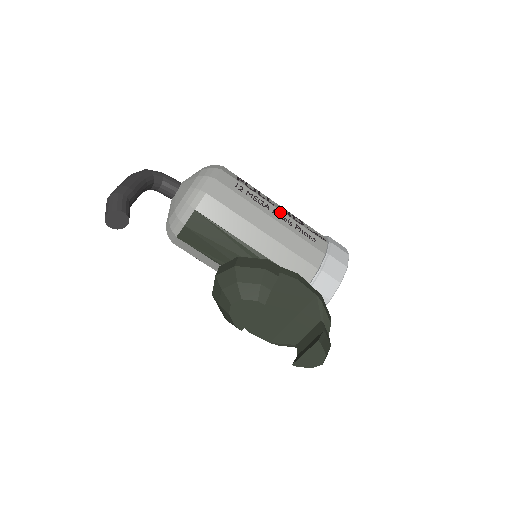
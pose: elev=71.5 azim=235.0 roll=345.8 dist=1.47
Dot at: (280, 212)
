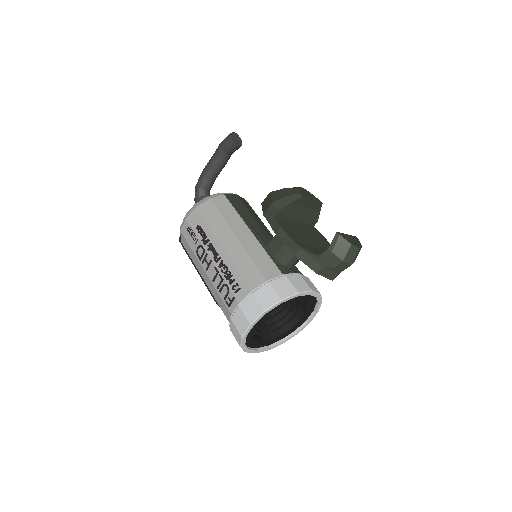
Dot at: occluded
